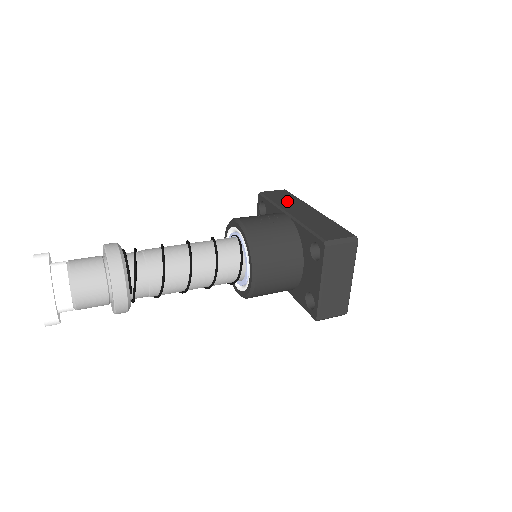
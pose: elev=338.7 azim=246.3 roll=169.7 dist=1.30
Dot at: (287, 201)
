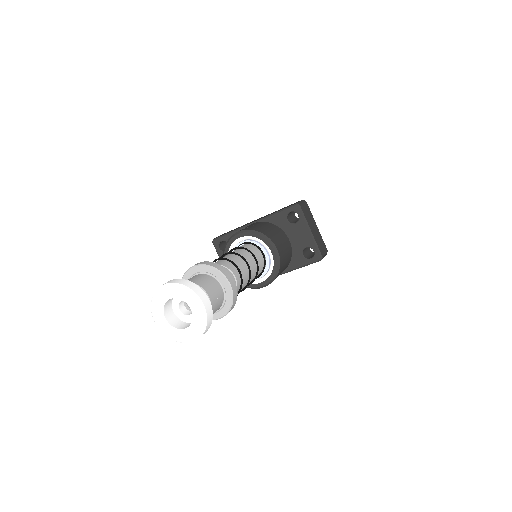
Dot at: occluded
